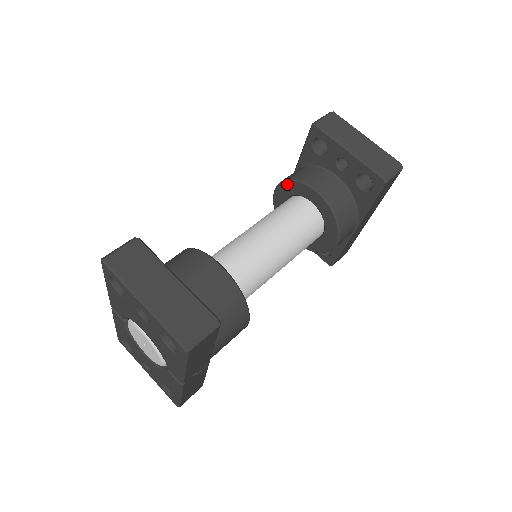
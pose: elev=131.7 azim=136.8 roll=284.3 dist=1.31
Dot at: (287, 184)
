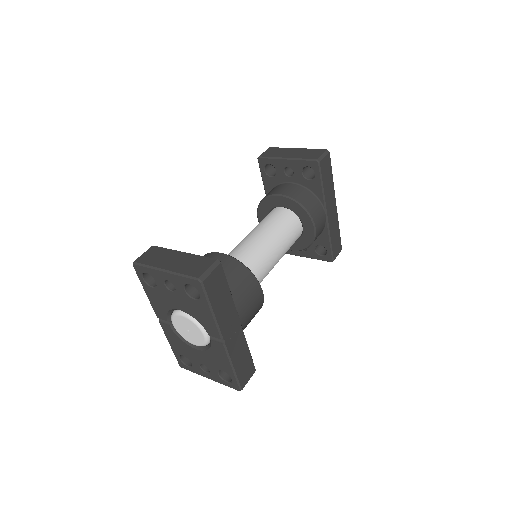
Dot at: (261, 206)
